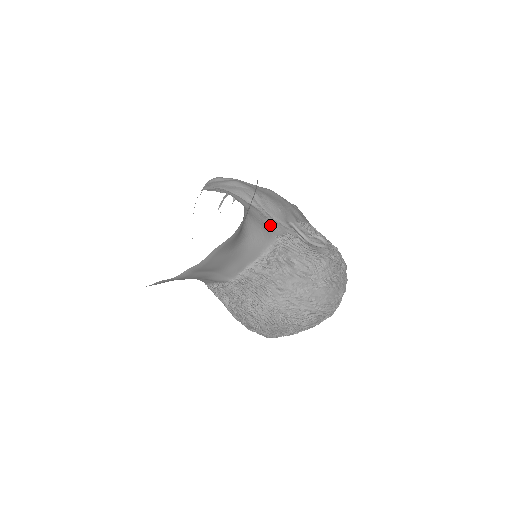
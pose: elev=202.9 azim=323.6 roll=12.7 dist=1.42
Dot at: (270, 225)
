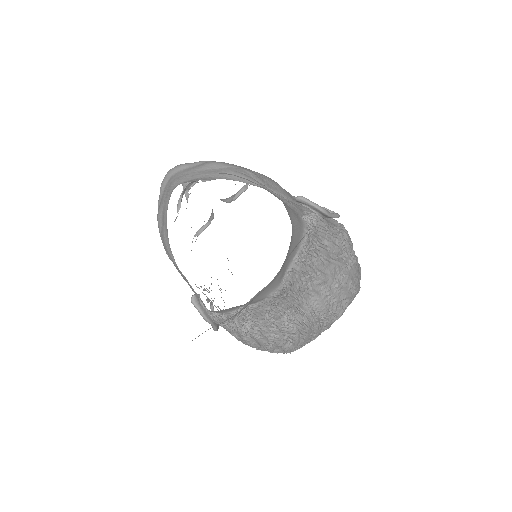
Dot at: (288, 205)
